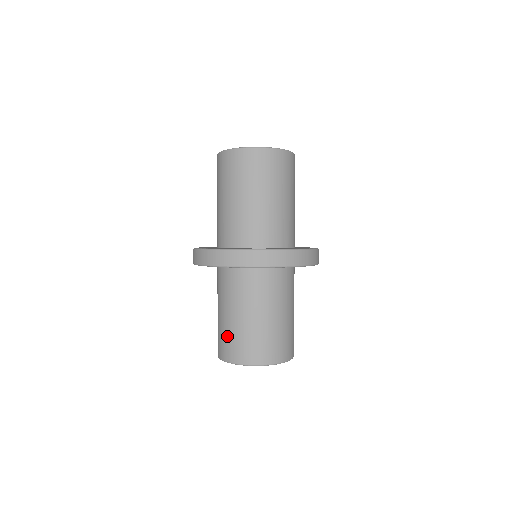
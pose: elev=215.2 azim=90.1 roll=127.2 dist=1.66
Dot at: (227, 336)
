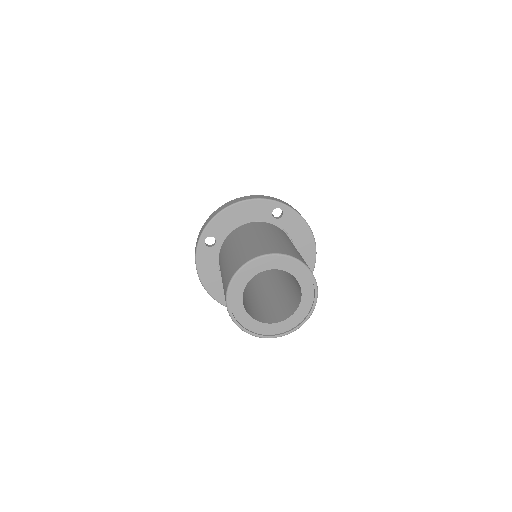
Dot at: (251, 247)
